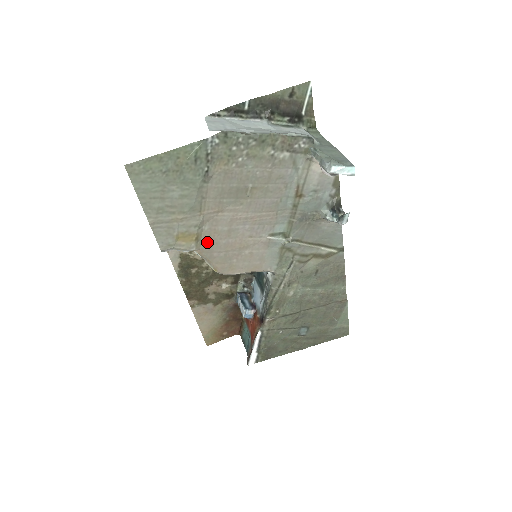
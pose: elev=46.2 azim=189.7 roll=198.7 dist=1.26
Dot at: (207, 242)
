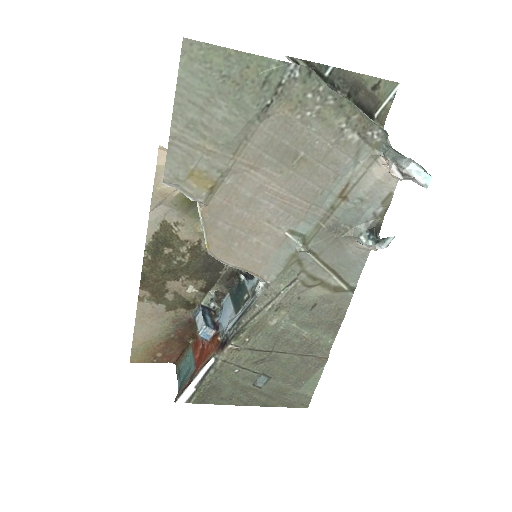
Dot at: (220, 201)
